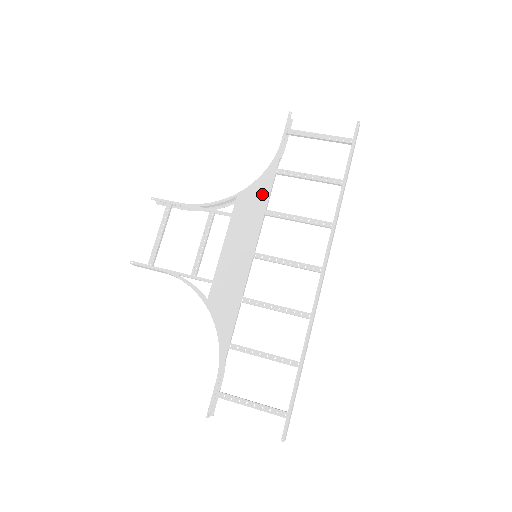
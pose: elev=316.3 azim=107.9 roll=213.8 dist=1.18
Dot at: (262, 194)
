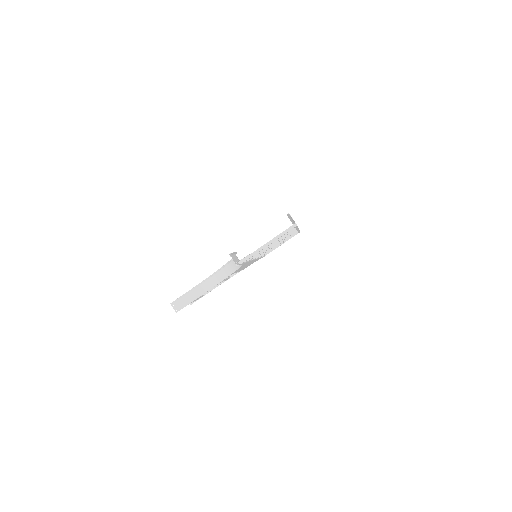
Dot at: occluded
